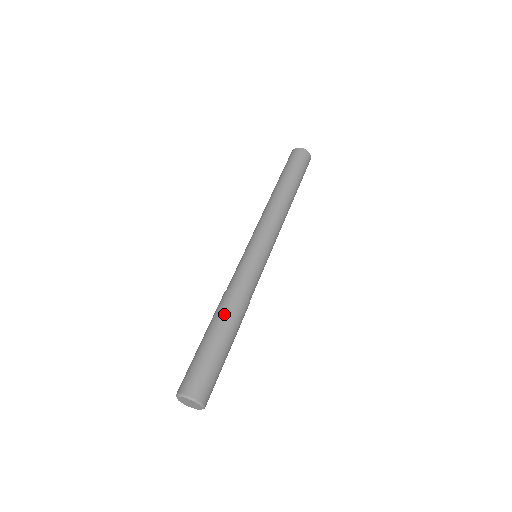
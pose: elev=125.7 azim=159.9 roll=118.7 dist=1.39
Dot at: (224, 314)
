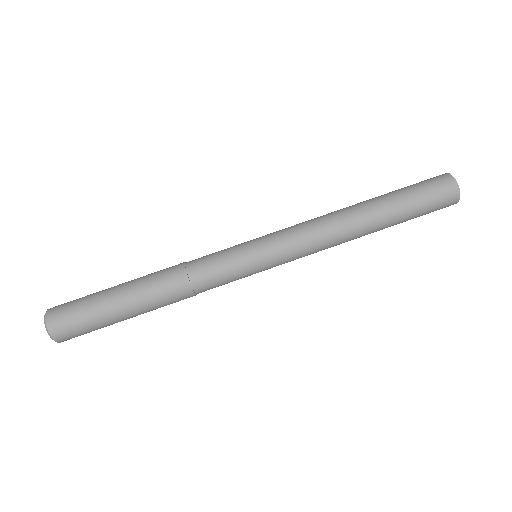
Dot at: (149, 276)
